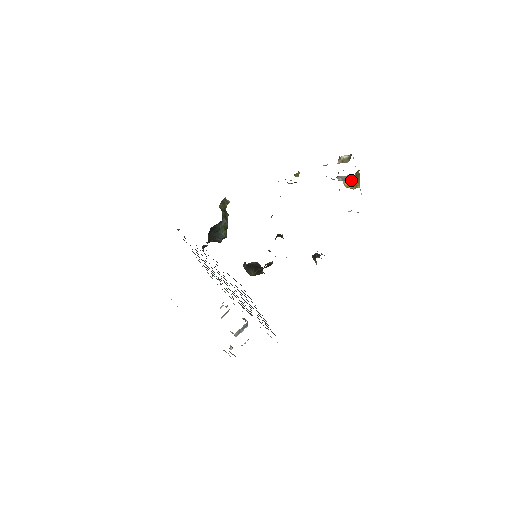
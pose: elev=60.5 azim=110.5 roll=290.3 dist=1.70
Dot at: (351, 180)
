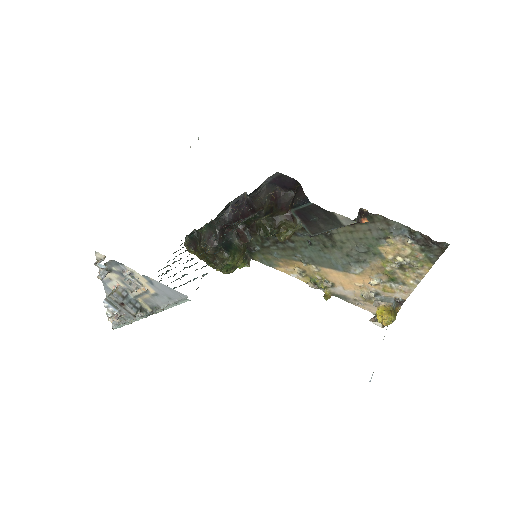
Dot at: (388, 307)
